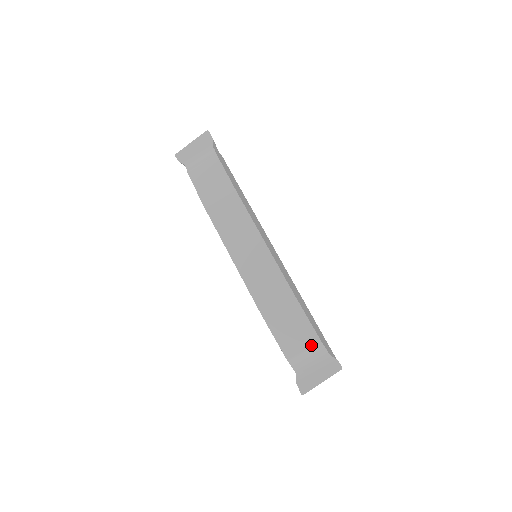
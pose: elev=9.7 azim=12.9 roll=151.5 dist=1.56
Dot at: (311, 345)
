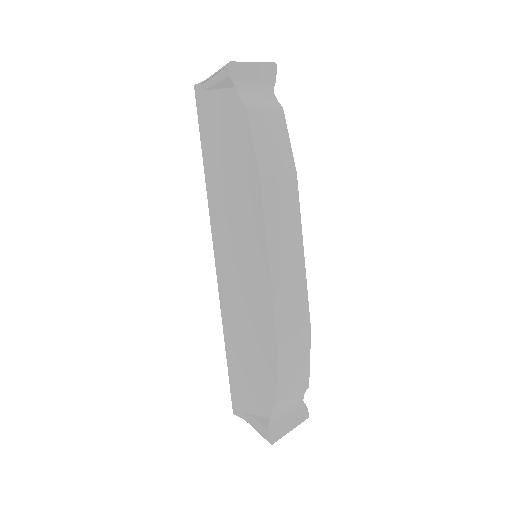
Dot at: (301, 389)
